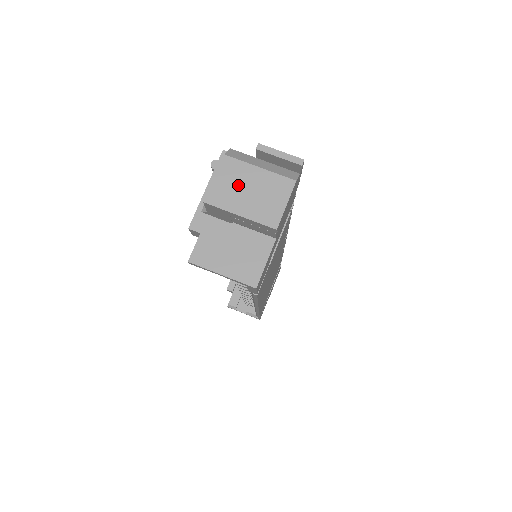
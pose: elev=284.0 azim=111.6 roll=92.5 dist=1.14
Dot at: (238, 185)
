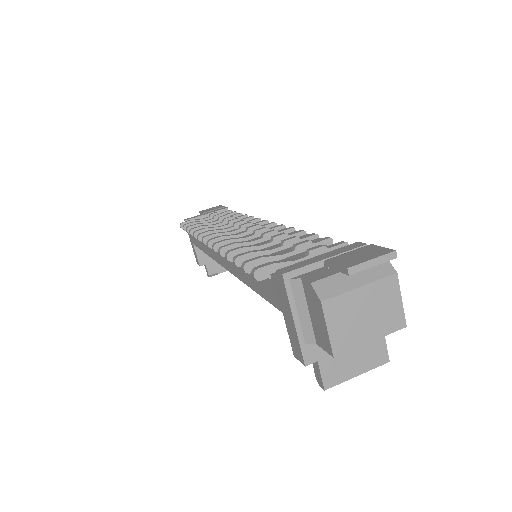
Dot at: (352, 318)
